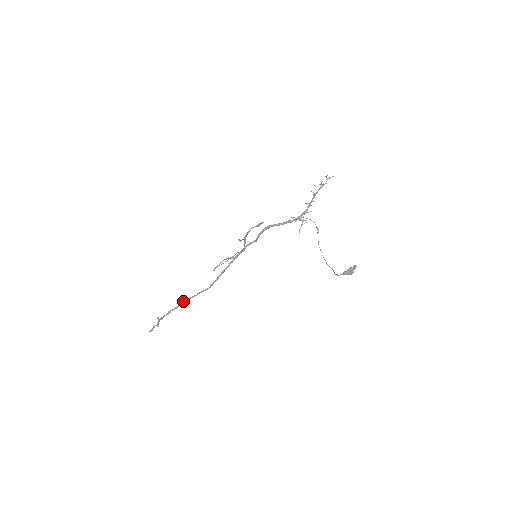
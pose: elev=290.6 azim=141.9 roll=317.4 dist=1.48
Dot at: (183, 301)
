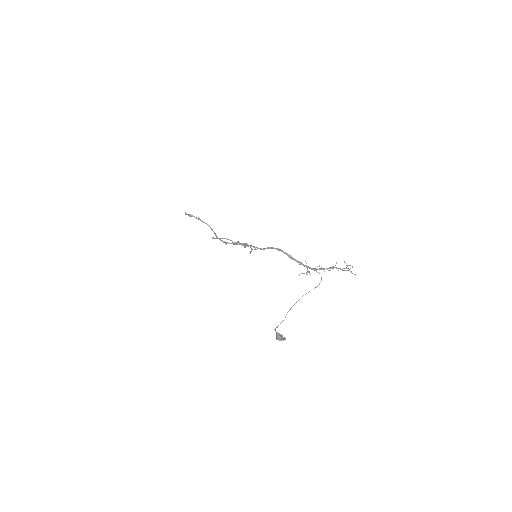
Dot at: occluded
